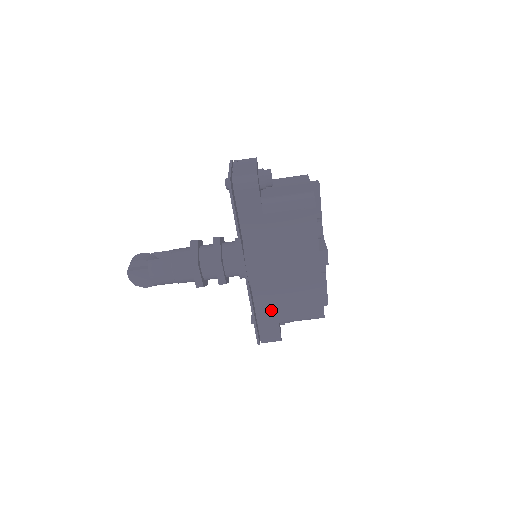
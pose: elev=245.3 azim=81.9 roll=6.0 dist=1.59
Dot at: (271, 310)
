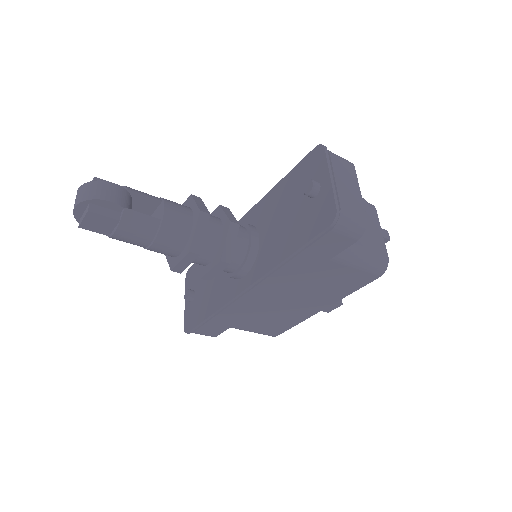
Dot at: (234, 319)
